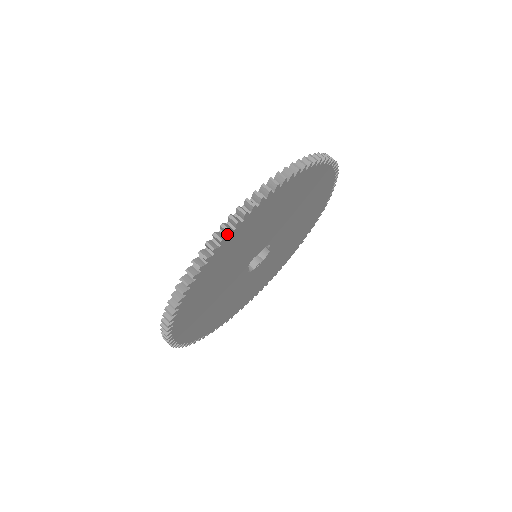
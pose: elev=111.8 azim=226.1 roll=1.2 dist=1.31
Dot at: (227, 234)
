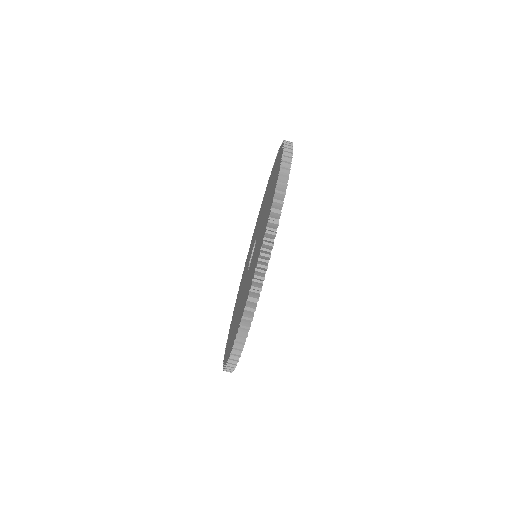
Dot at: (248, 328)
